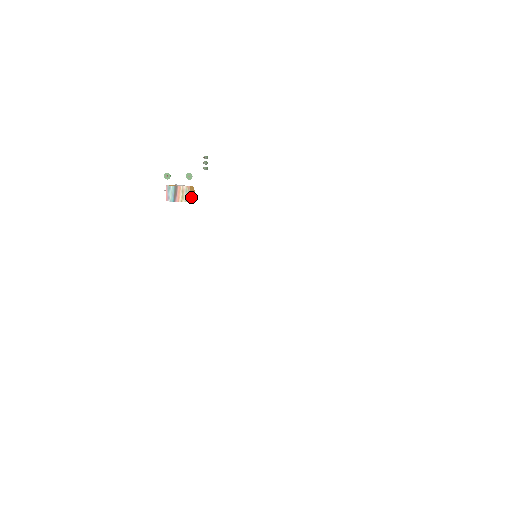
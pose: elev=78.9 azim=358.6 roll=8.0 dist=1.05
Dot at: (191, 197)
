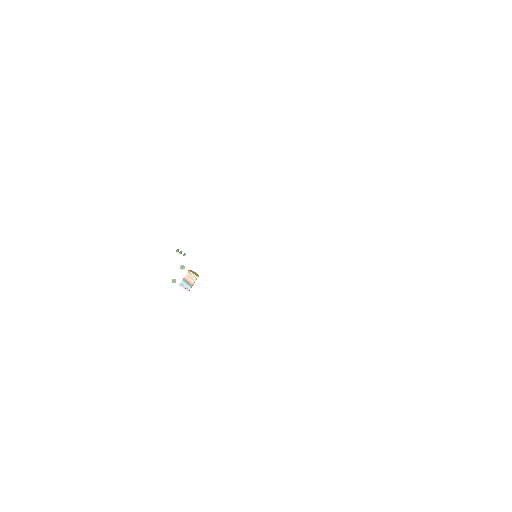
Dot at: (196, 275)
